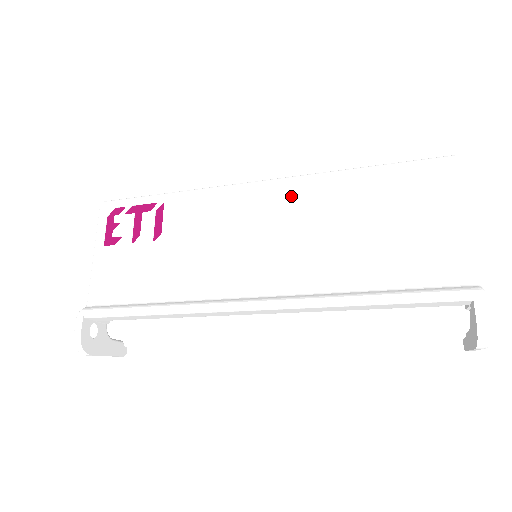
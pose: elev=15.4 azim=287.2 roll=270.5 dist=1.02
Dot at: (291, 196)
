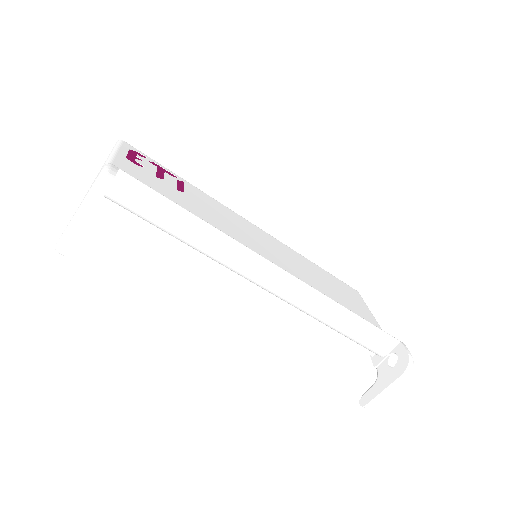
Dot at: (278, 244)
